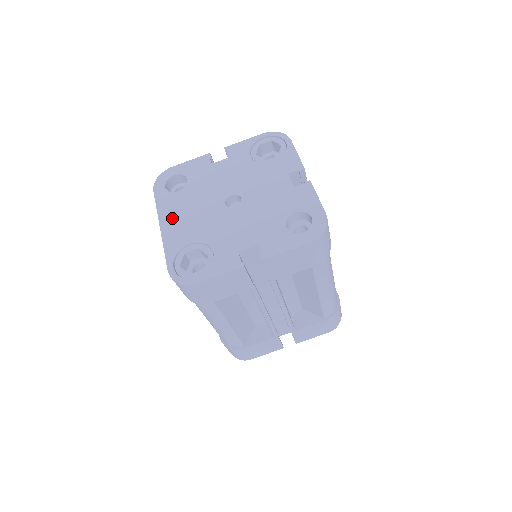
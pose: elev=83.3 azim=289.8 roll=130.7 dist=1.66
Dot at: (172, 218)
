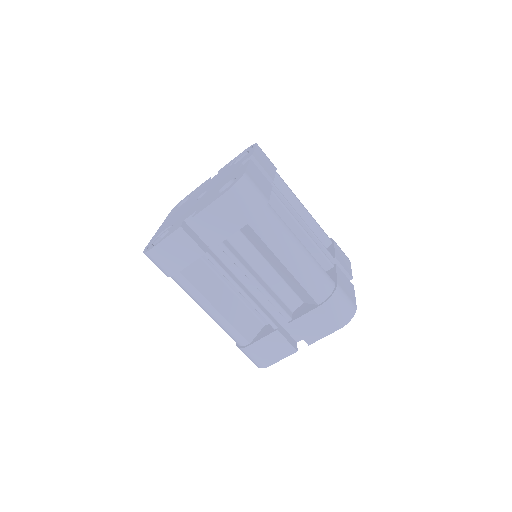
Dot at: (167, 221)
